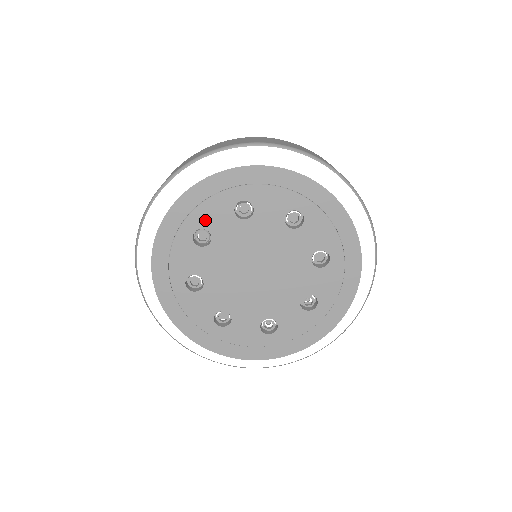
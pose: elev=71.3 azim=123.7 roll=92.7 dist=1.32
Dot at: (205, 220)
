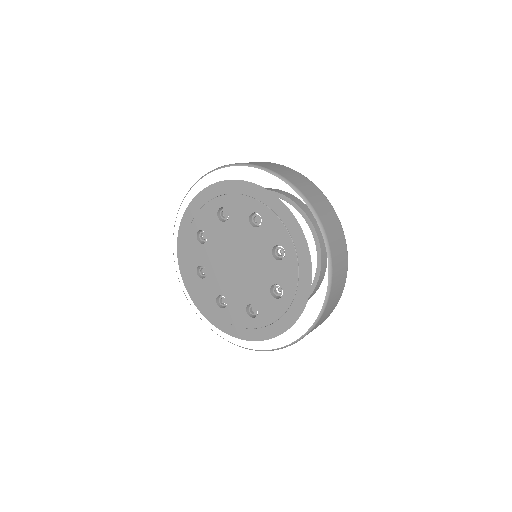
Dot at: (195, 261)
